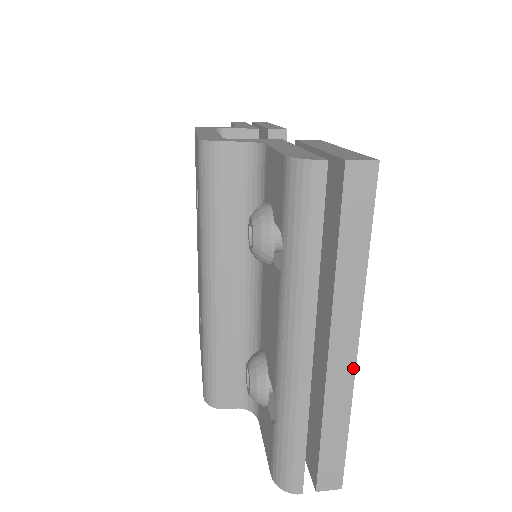
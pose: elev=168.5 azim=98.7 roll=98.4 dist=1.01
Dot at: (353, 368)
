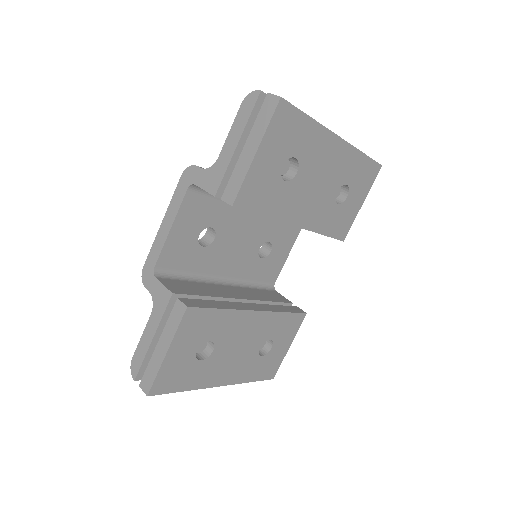
Dot at: (227, 384)
